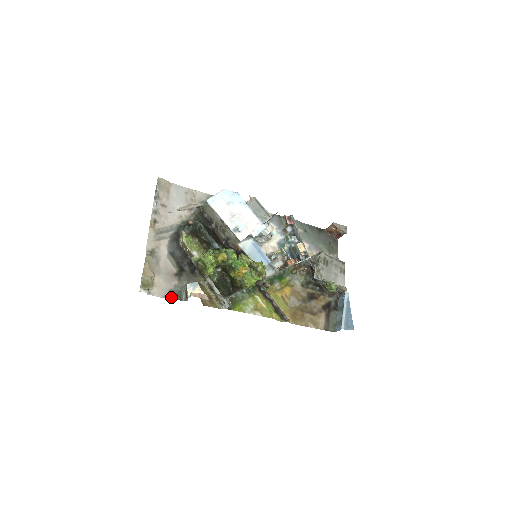
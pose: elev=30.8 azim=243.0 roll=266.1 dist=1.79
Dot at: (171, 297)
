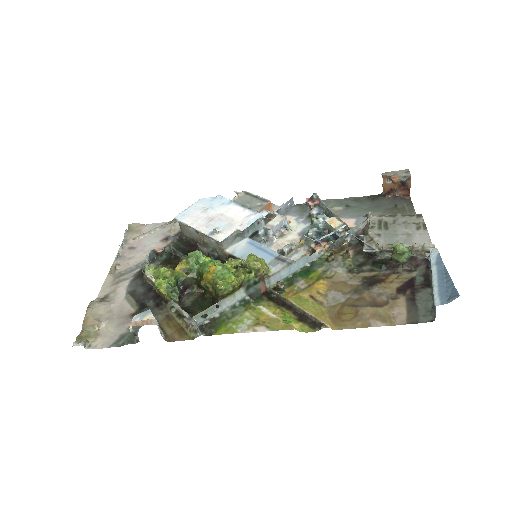
Dot at: (120, 344)
